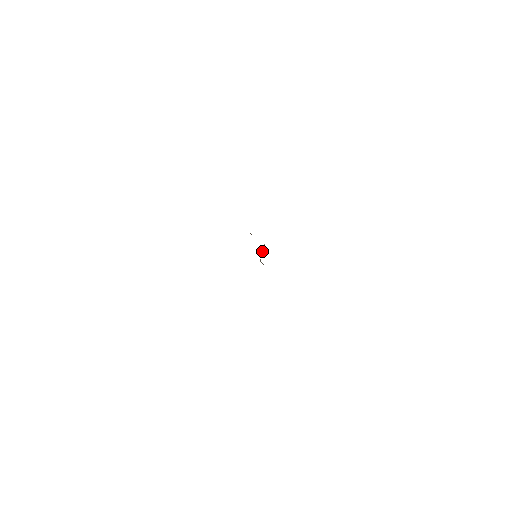
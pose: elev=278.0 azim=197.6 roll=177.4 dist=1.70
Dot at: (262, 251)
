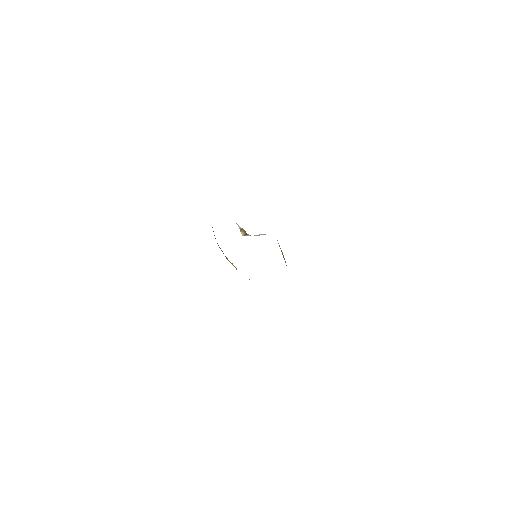
Dot at: occluded
